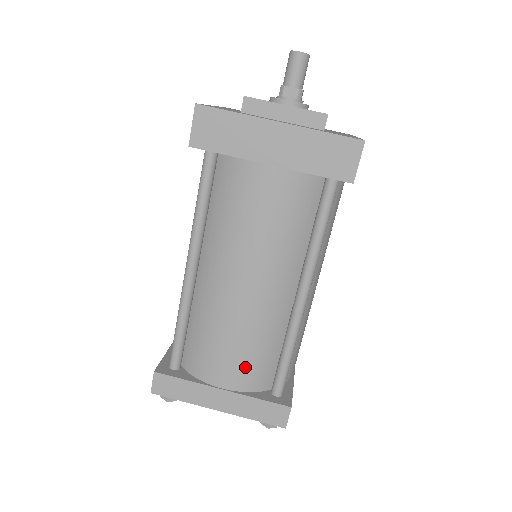
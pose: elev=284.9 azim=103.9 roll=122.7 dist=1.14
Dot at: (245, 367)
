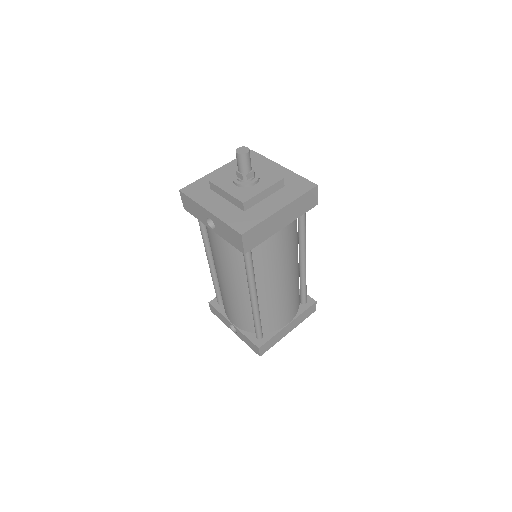
Dot at: (294, 307)
